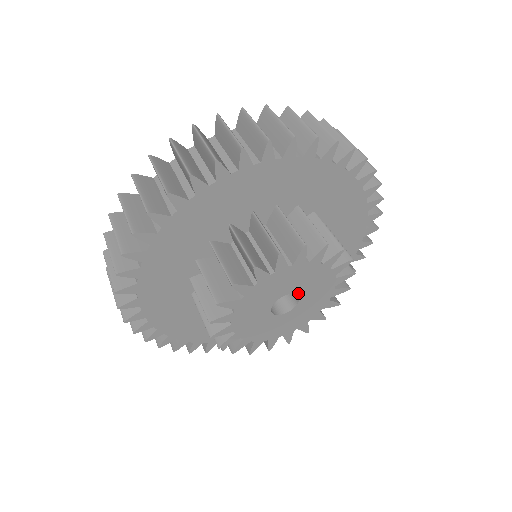
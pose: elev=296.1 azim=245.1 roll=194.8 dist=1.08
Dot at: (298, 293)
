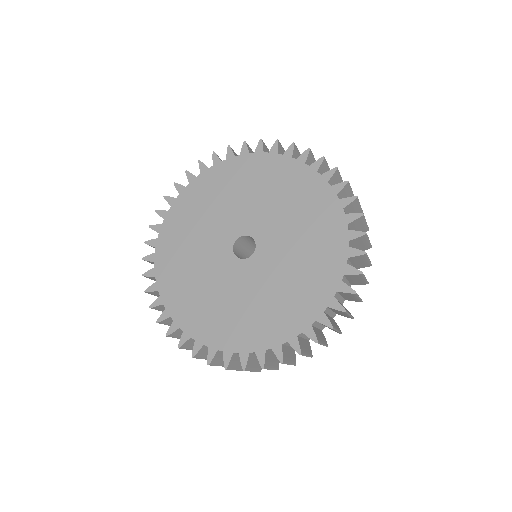
Dot at: occluded
